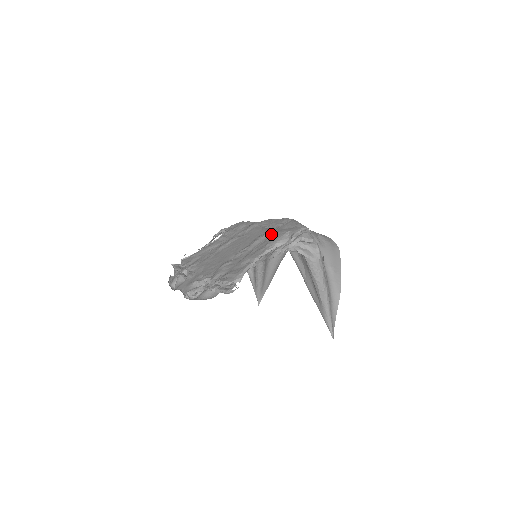
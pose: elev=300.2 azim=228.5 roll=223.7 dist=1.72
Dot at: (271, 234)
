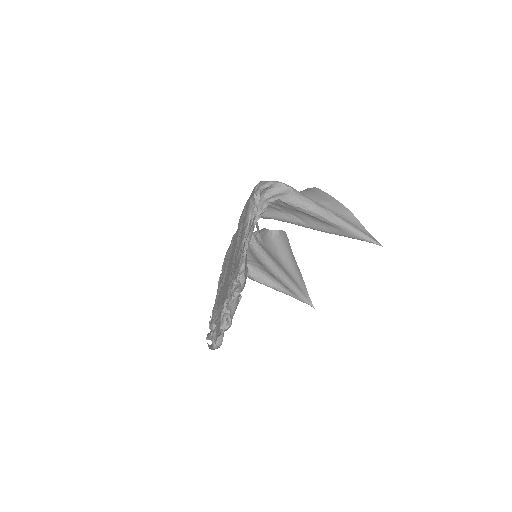
Dot at: (243, 221)
